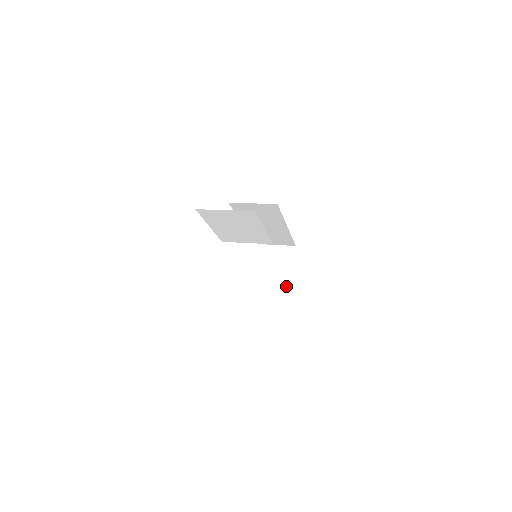
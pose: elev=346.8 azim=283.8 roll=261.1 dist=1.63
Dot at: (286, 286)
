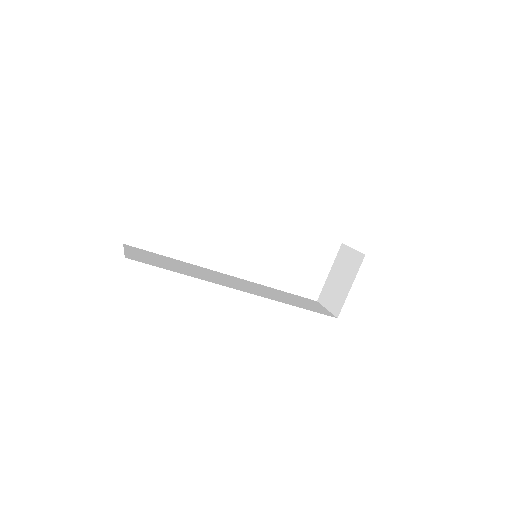
Dot at: (342, 298)
